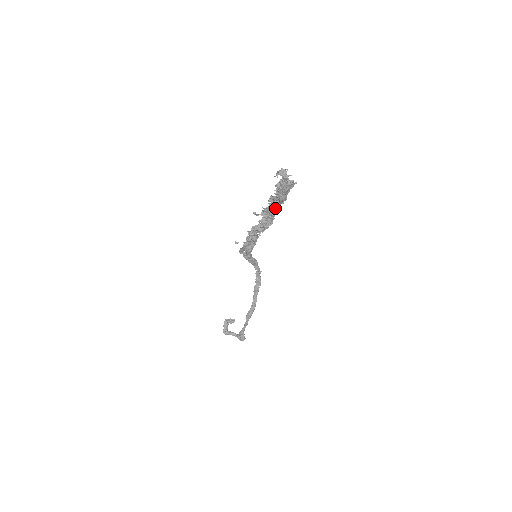
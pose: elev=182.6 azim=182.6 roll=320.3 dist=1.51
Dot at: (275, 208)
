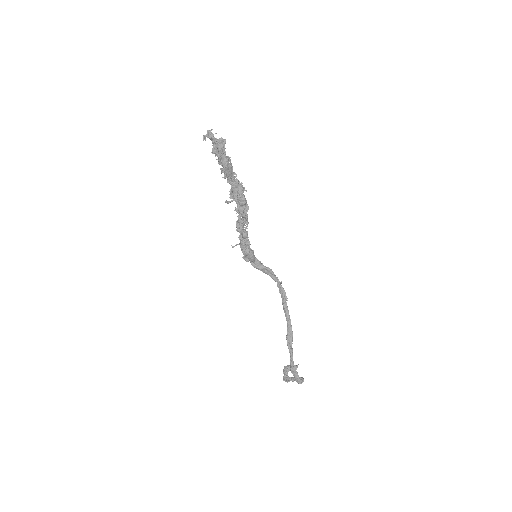
Dot at: (235, 185)
